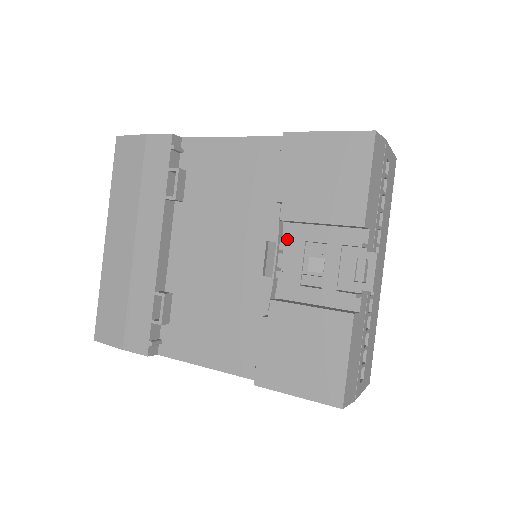
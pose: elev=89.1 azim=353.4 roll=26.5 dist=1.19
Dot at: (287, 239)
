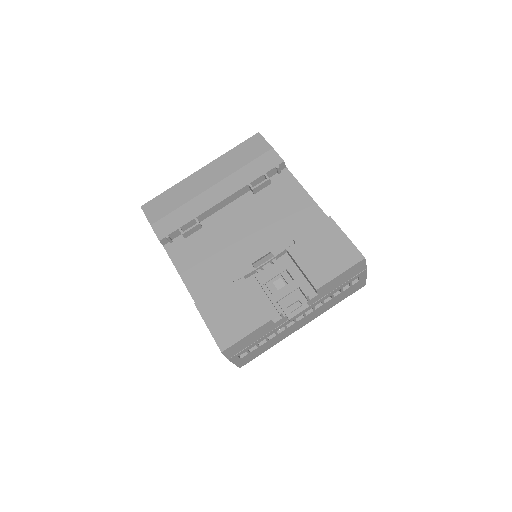
Dot at: (280, 260)
